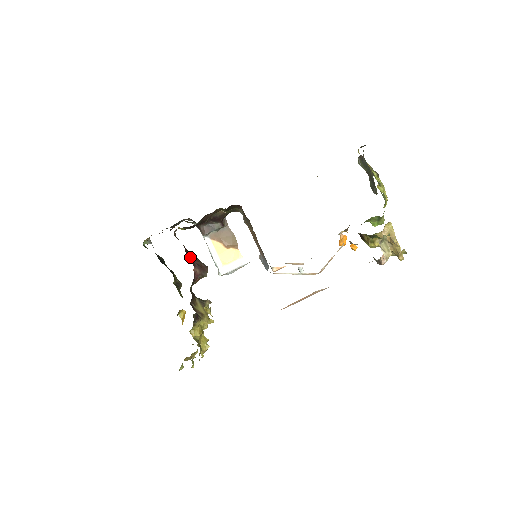
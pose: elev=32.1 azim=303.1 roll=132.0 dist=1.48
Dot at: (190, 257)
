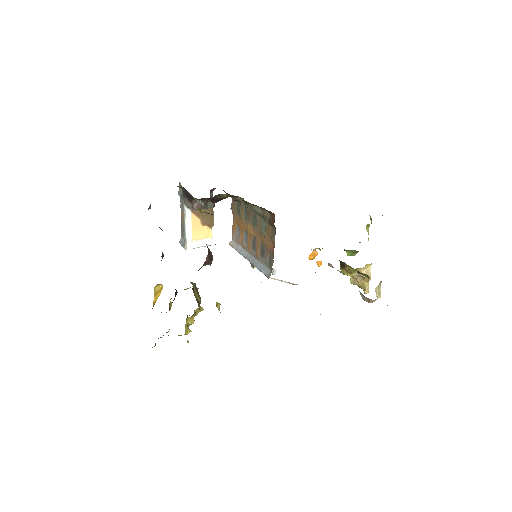
Dot at: occluded
